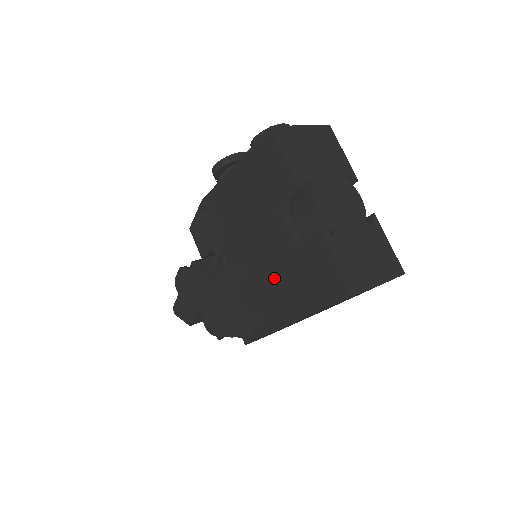
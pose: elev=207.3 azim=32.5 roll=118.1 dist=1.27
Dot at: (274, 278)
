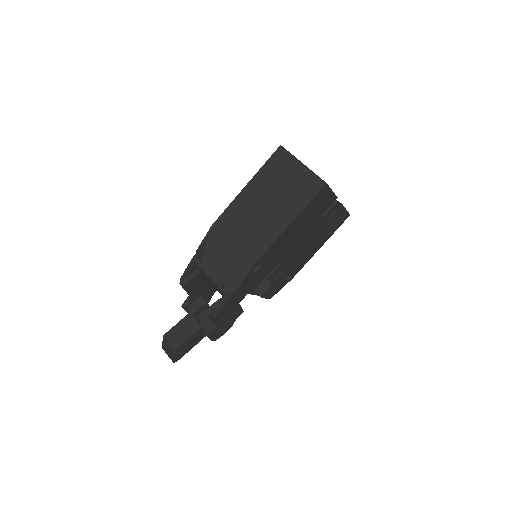
Dot at: occluded
